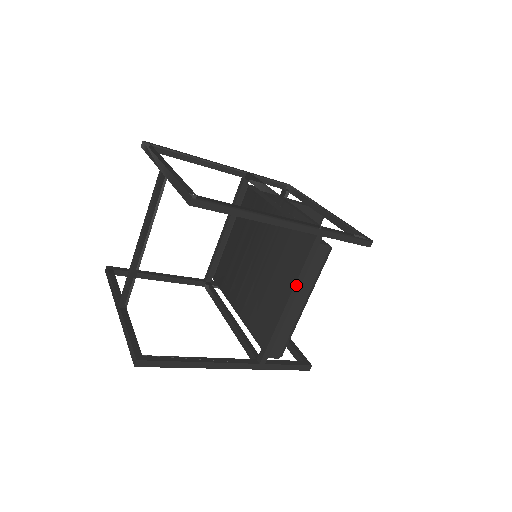
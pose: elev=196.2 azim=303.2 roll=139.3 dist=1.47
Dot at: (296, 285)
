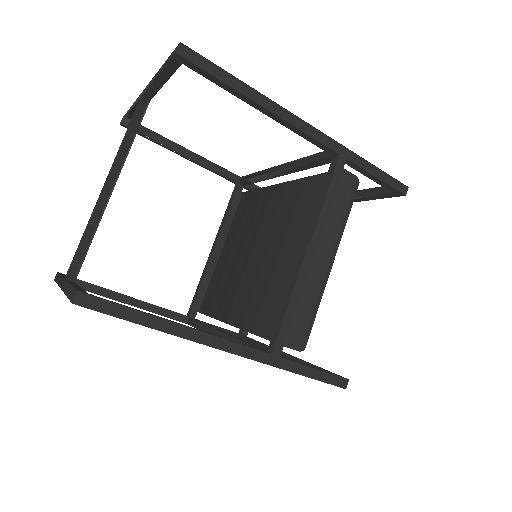
Dot at: (318, 225)
